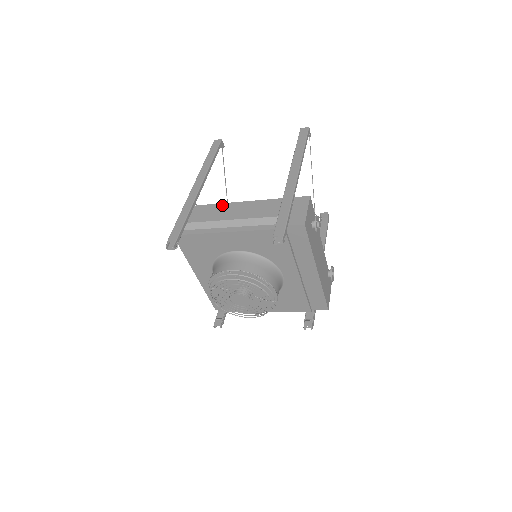
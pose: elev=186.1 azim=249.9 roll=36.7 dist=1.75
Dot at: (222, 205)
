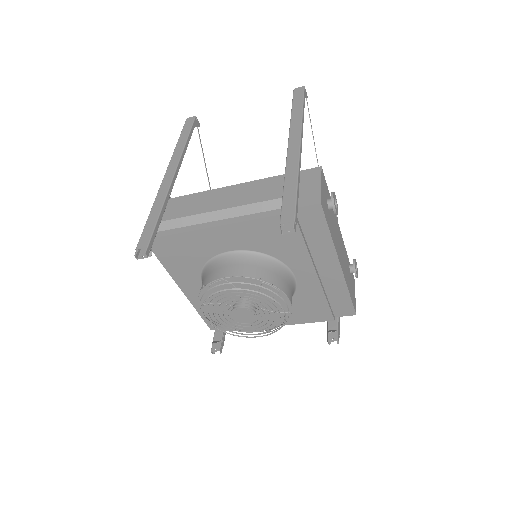
Dot at: (205, 193)
